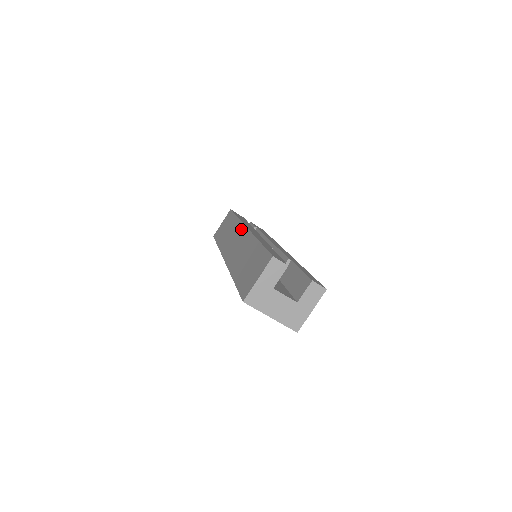
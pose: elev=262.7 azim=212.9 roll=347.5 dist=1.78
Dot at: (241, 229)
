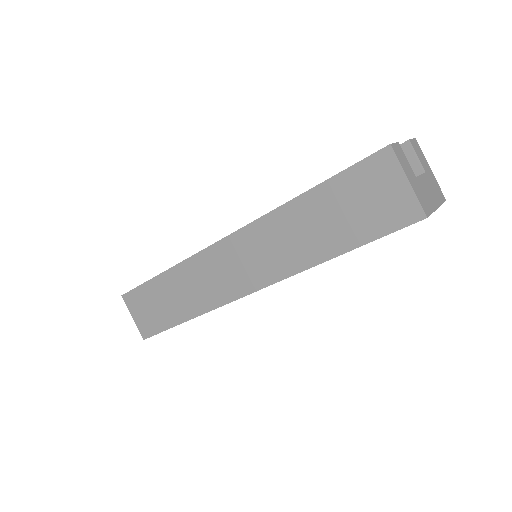
Dot at: (215, 252)
